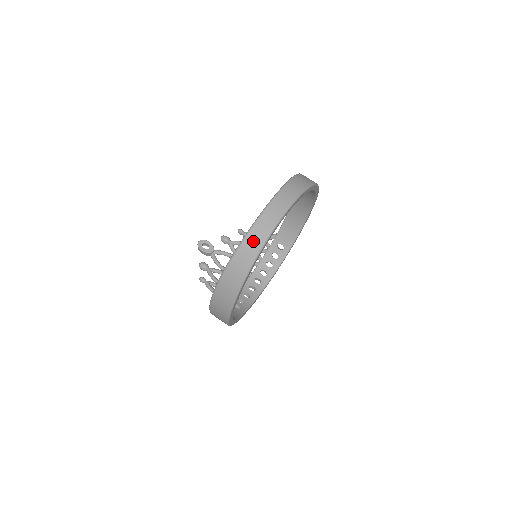
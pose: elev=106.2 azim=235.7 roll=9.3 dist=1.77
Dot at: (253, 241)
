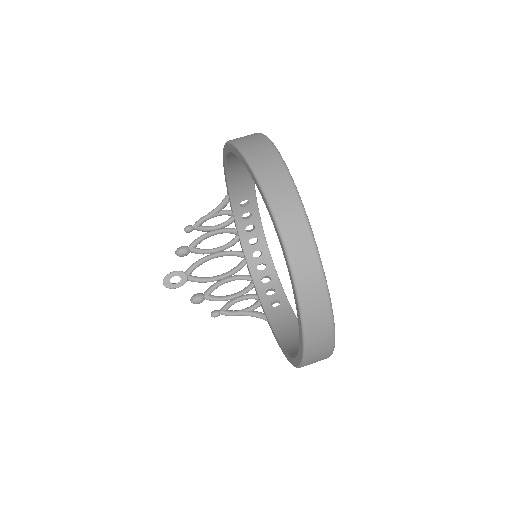
Dot at: (315, 309)
